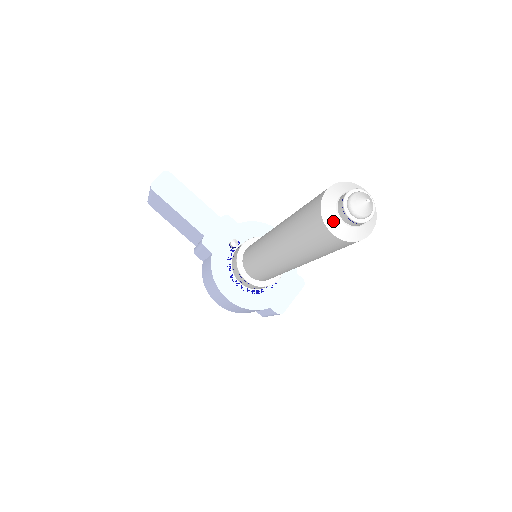
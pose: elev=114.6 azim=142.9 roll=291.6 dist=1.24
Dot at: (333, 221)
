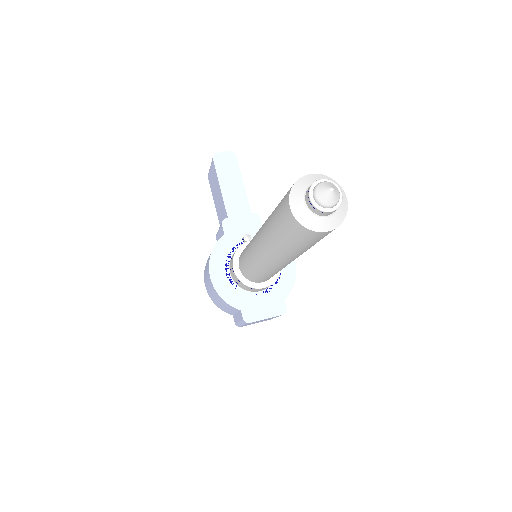
Dot at: (297, 197)
